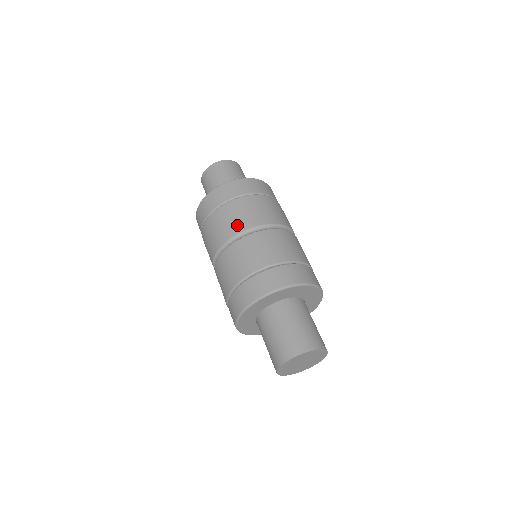
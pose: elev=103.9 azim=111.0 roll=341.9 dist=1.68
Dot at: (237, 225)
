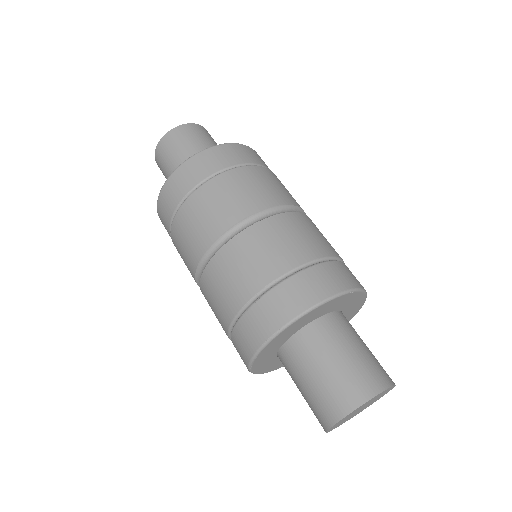
Dot at: (190, 259)
